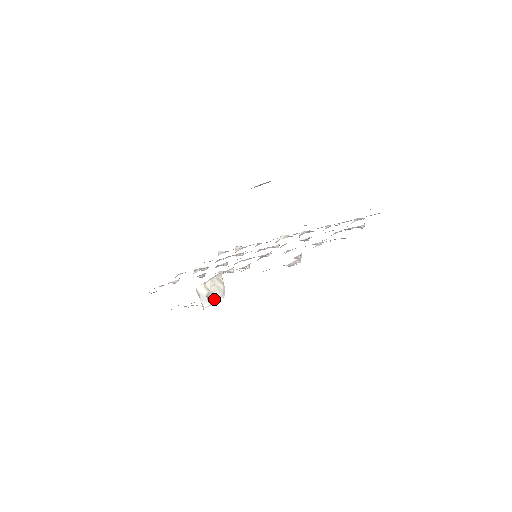
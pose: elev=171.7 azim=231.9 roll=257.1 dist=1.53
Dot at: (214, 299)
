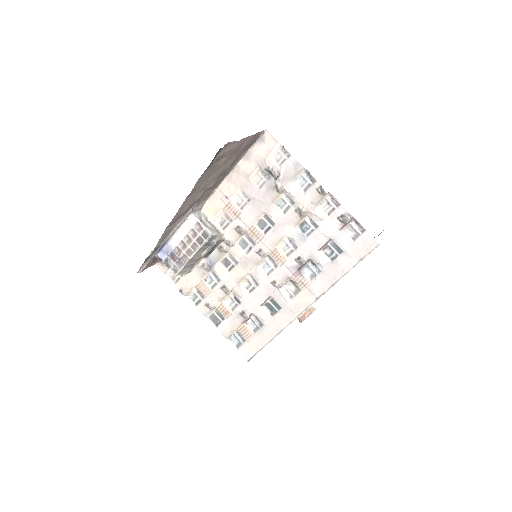
Dot at: (204, 224)
